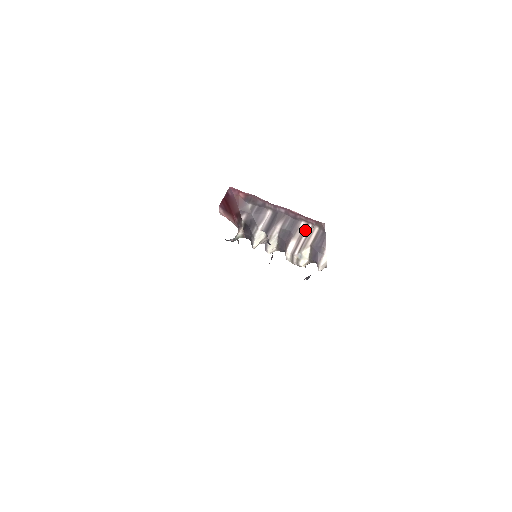
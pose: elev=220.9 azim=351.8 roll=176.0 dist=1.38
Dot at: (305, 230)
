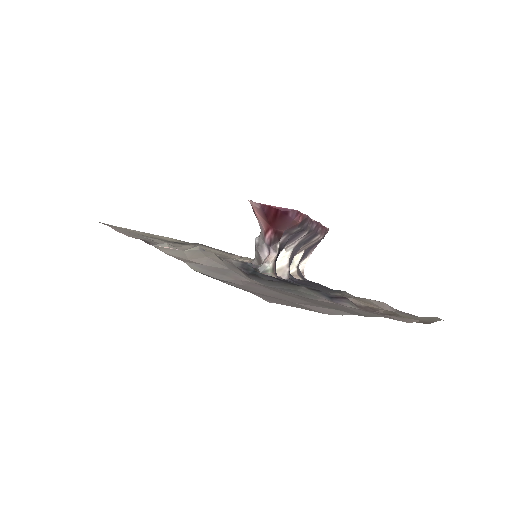
Dot at: (314, 241)
